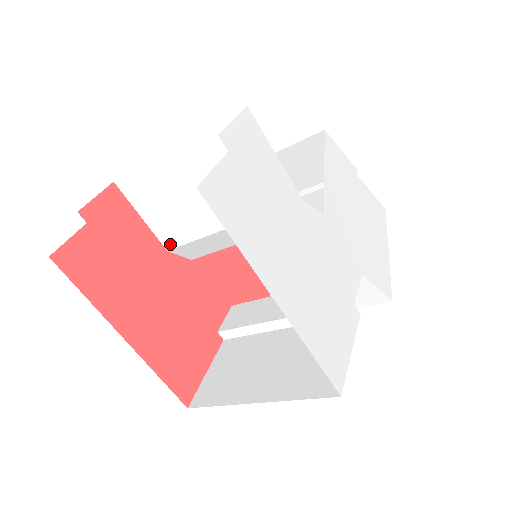
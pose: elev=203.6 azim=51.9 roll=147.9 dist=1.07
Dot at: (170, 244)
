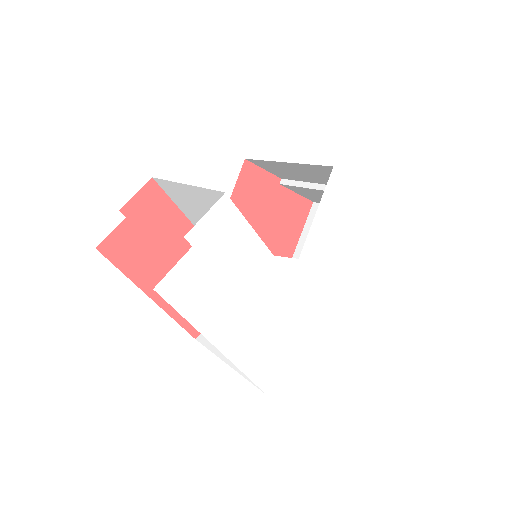
Dot at: occluded
